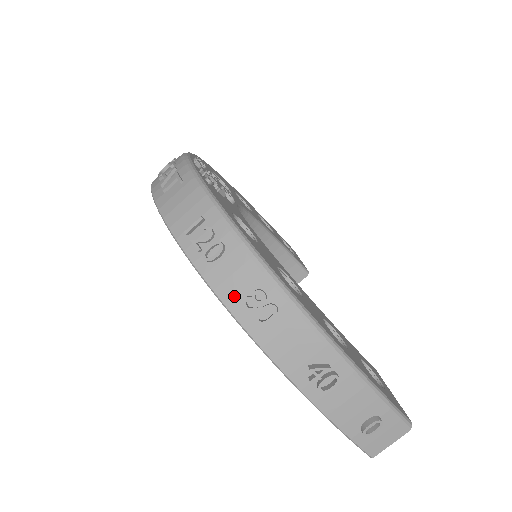
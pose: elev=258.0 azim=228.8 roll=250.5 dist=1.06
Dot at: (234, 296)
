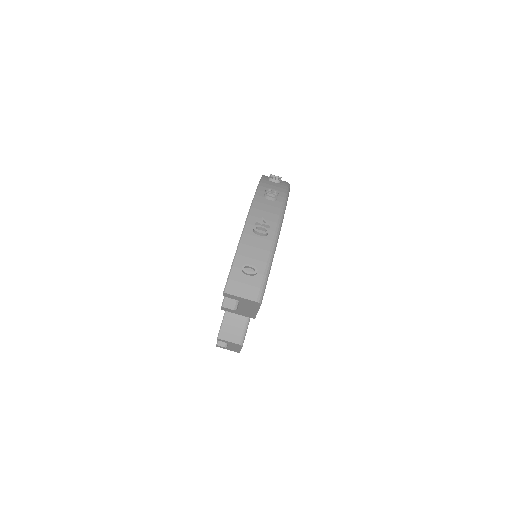
Dot at: (266, 187)
